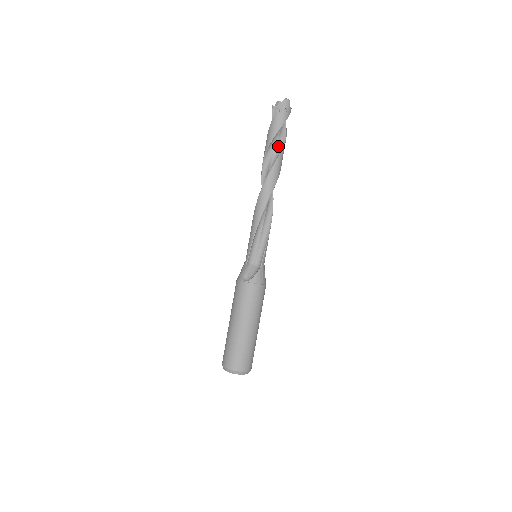
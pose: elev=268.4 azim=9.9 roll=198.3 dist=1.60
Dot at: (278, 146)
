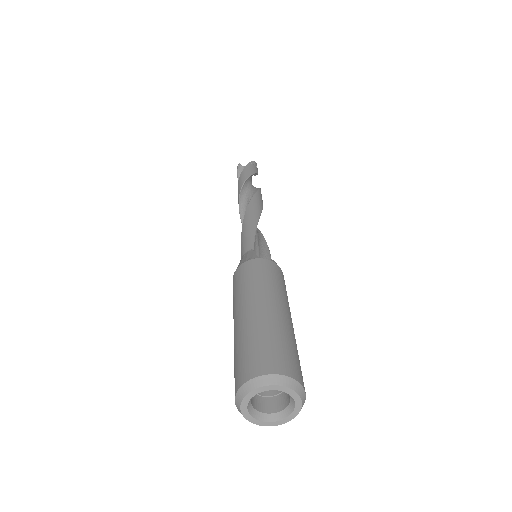
Dot at: (253, 186)
